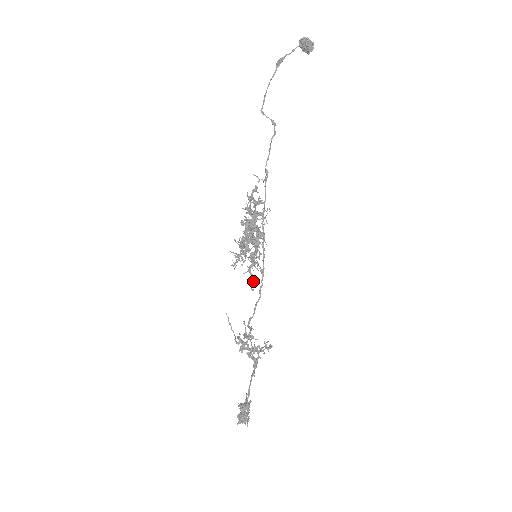
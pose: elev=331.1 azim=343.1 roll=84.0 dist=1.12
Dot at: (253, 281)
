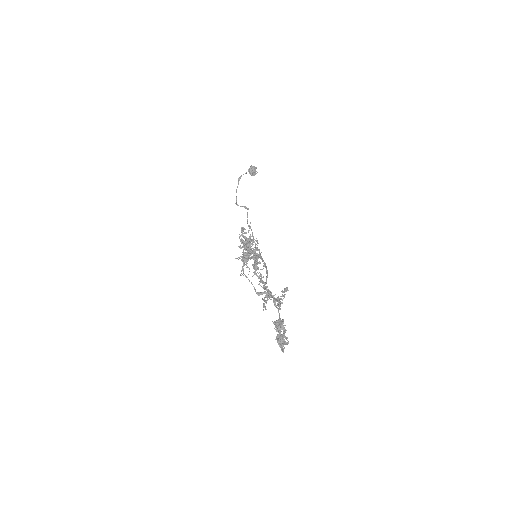
Dot at: occluded
